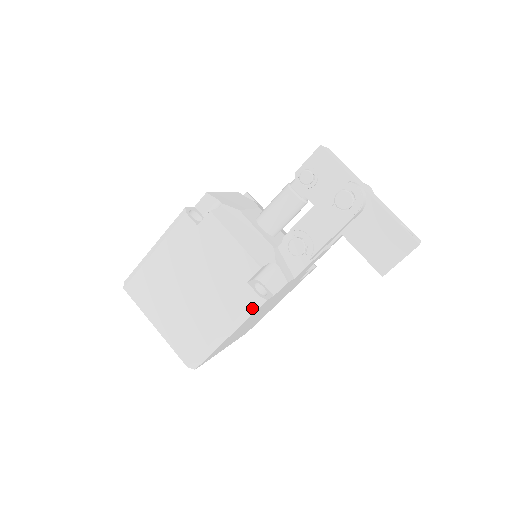
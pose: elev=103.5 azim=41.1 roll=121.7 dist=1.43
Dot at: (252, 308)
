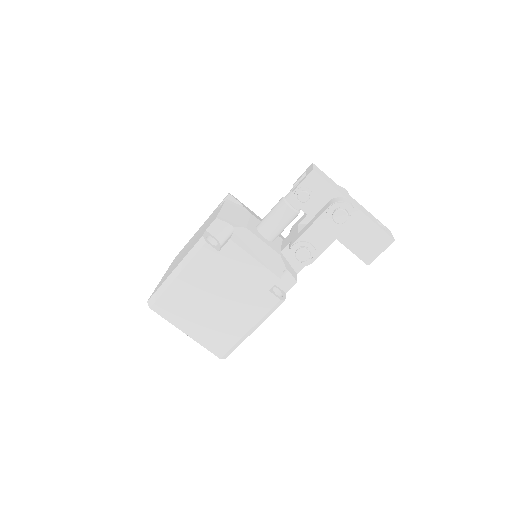
Dot at: (274, 308)
